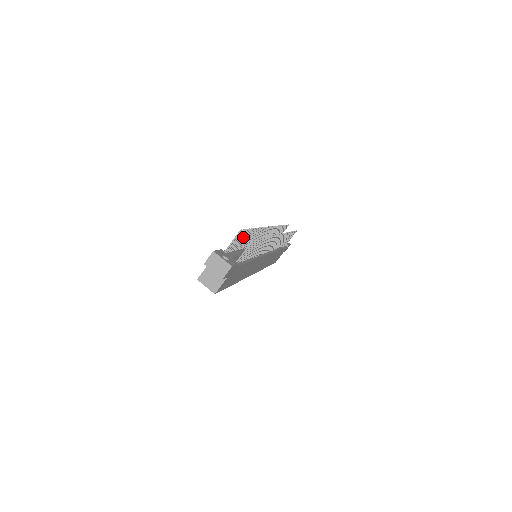
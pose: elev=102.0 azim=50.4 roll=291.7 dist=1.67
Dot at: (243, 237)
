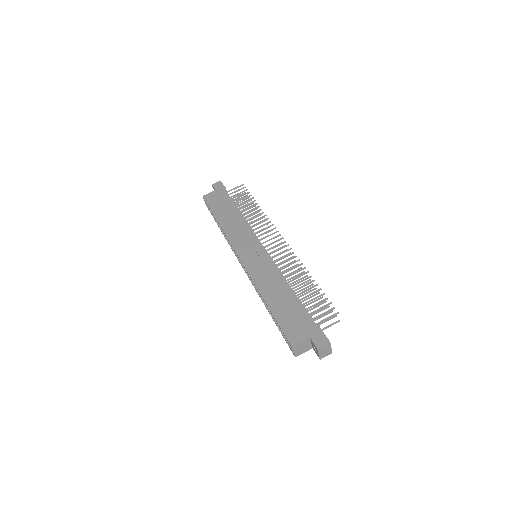
Dot at: (316, 298)
